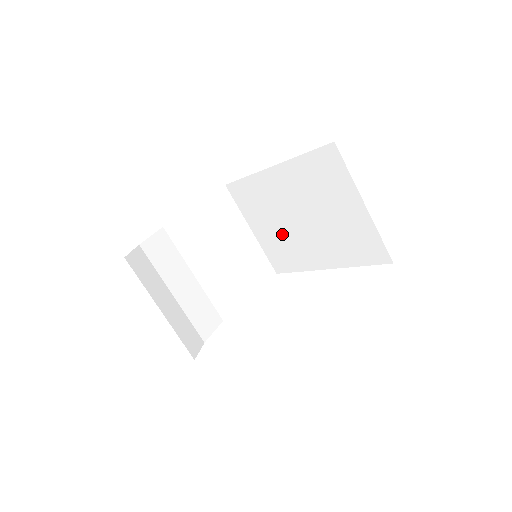
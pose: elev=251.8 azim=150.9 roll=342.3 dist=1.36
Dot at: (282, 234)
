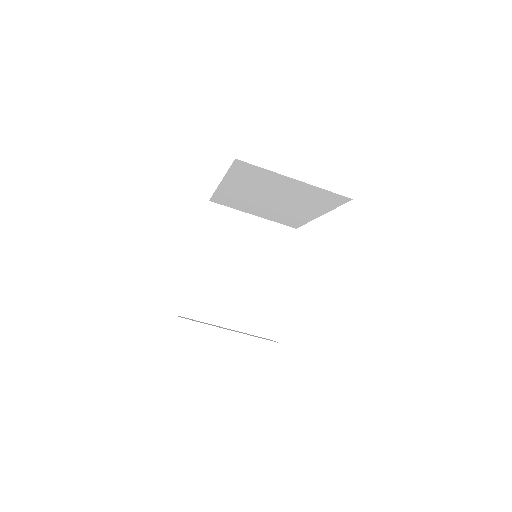
Dot at: (271, 210)
